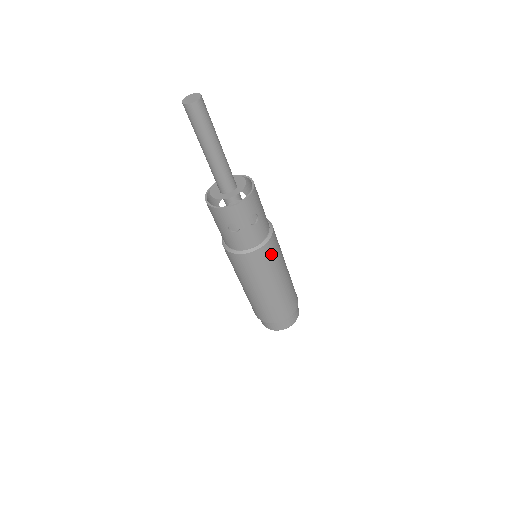
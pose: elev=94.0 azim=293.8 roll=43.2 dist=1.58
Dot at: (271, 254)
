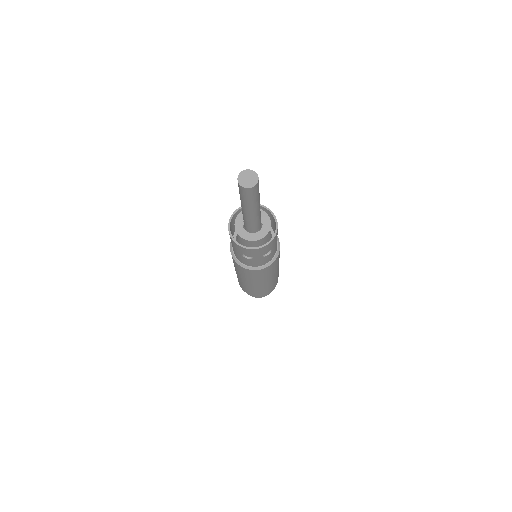
Dot at: (271, 268)
